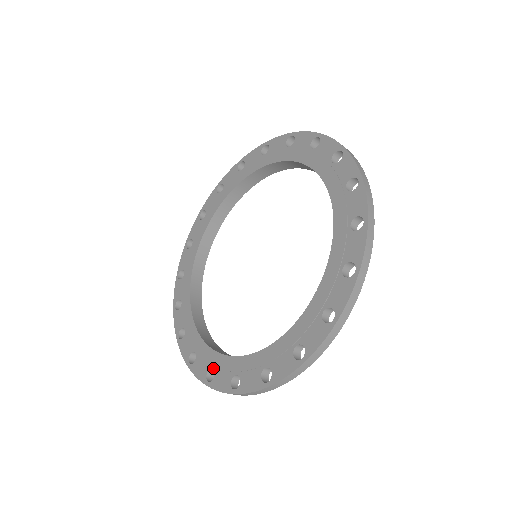
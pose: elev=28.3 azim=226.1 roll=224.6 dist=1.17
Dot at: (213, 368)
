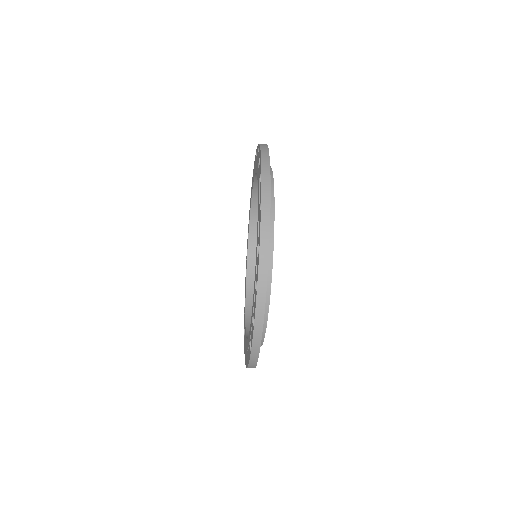
Dot at: (246, 351)
